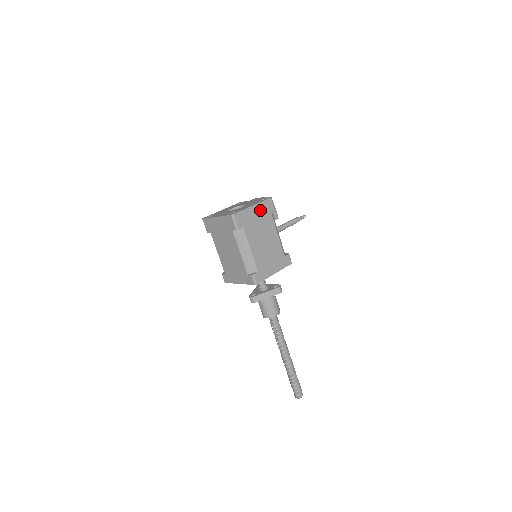
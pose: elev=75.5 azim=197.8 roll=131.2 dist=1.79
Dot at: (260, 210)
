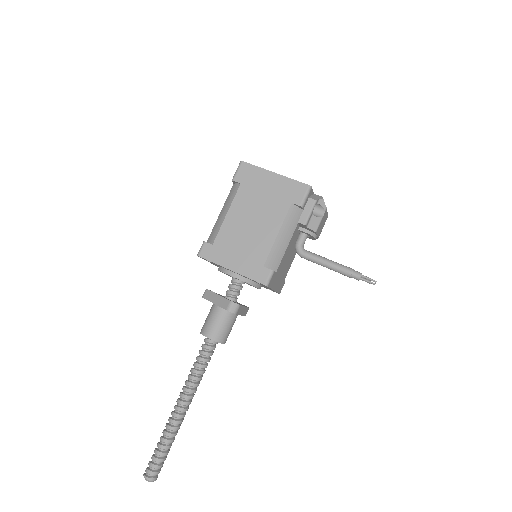
Dot at: (280, 186)
